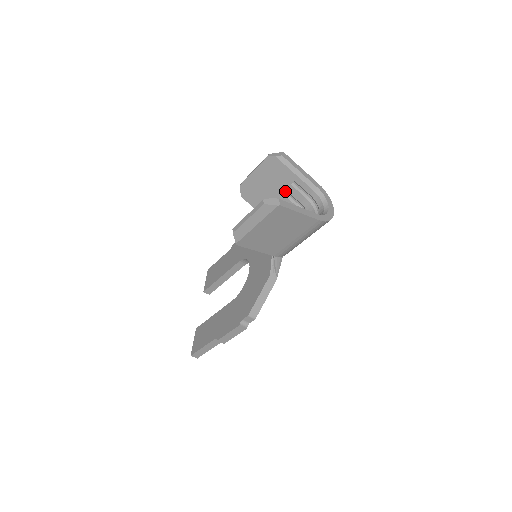
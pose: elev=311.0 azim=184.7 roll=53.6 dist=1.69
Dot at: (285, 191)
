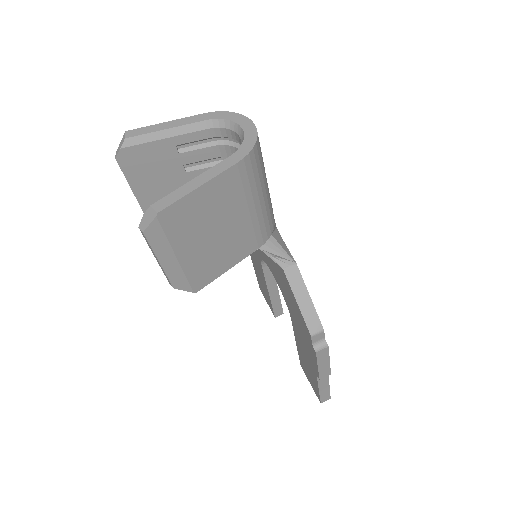
Dot at: (186, 166)
